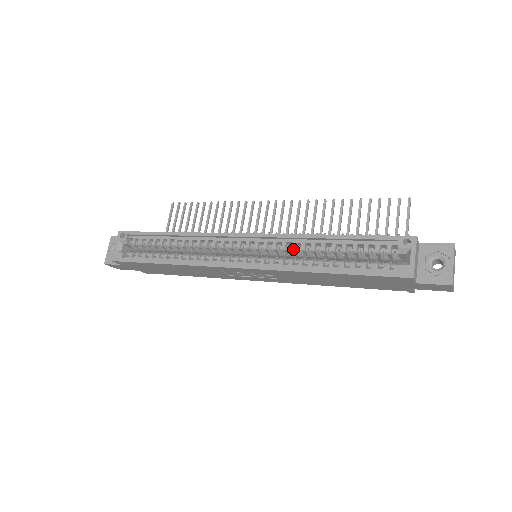
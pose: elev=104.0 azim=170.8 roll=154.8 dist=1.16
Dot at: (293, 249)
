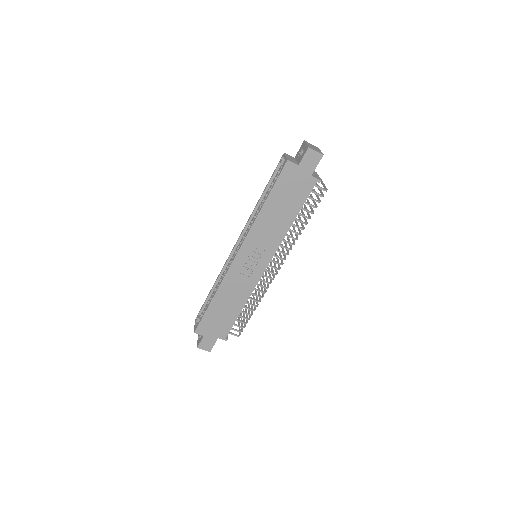
Dot at: occluded
